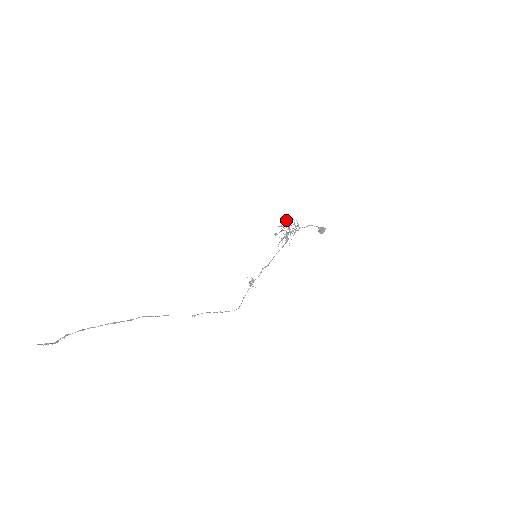
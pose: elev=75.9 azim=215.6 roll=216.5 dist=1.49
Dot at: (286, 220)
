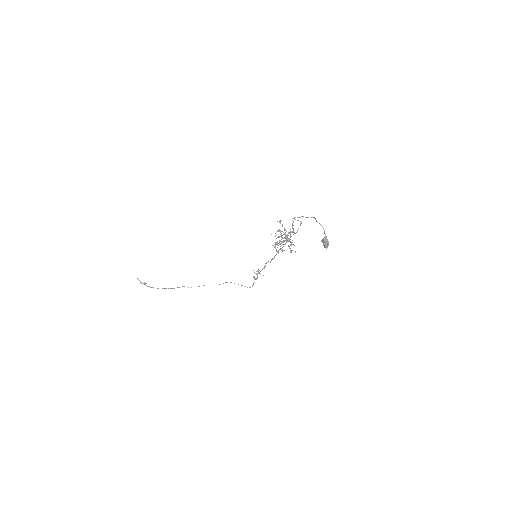
Dot at: occluded
